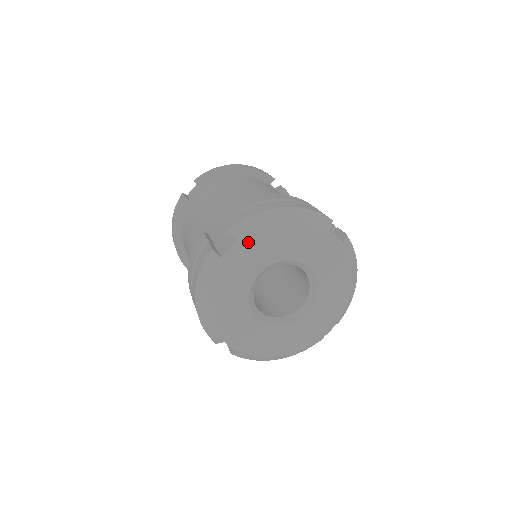
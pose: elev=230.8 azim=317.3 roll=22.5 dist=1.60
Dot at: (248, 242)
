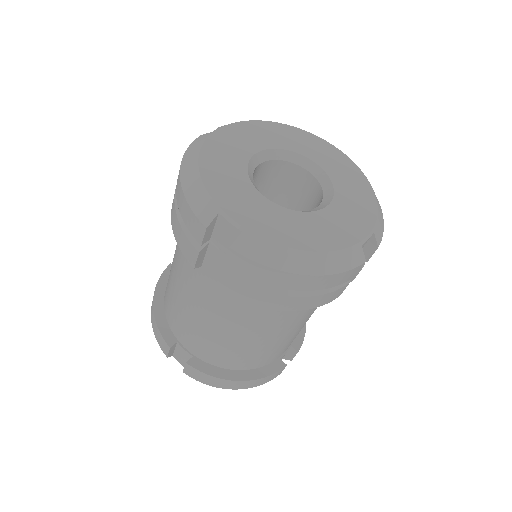
Dot at: (240, 125)
